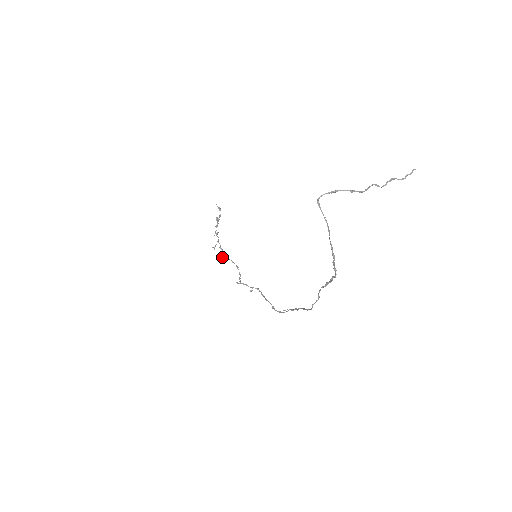
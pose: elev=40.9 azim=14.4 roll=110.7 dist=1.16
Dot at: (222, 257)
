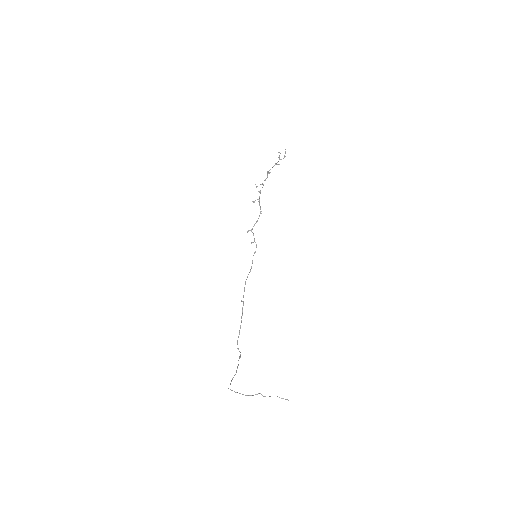
Dot at: occluded
